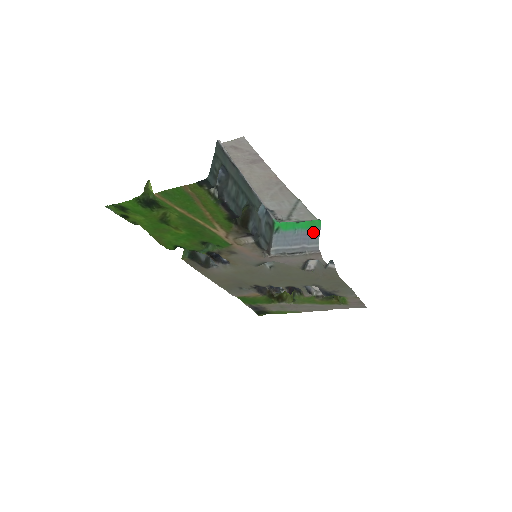
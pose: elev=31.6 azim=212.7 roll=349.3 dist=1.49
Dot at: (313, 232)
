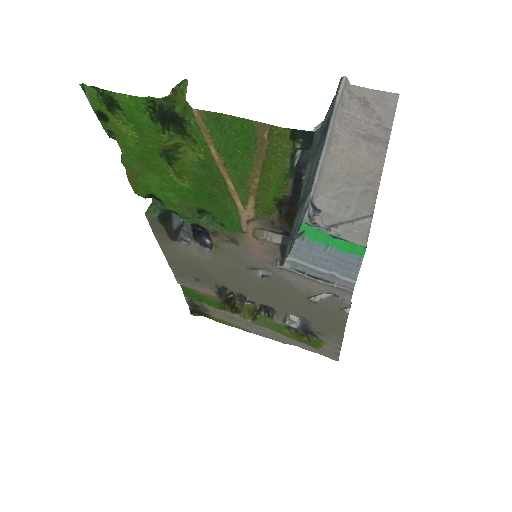
Dot at: (352, 260)
